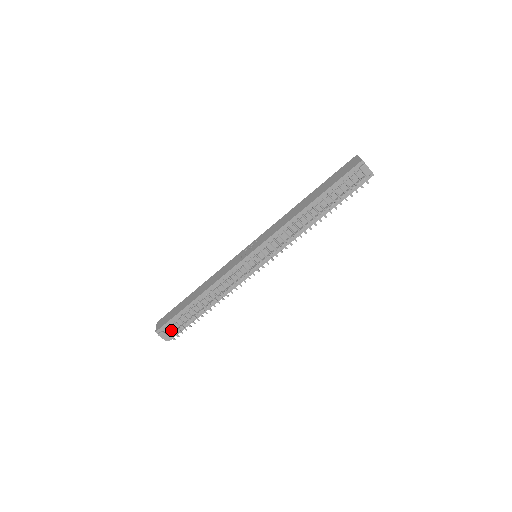
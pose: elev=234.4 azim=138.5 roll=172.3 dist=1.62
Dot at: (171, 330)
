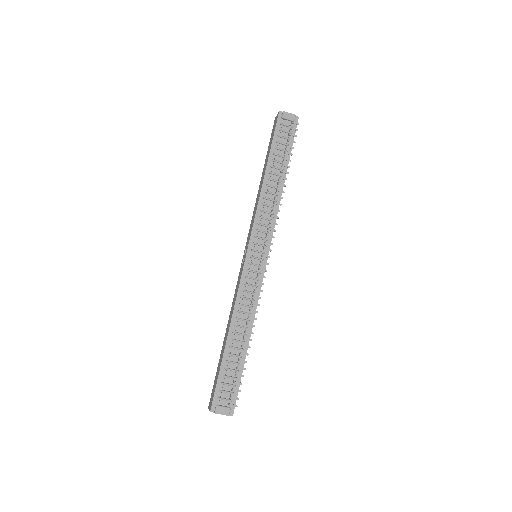
Dot at: (226, 398)
